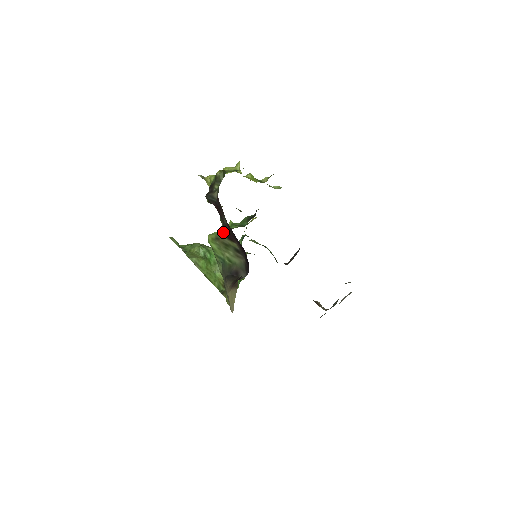
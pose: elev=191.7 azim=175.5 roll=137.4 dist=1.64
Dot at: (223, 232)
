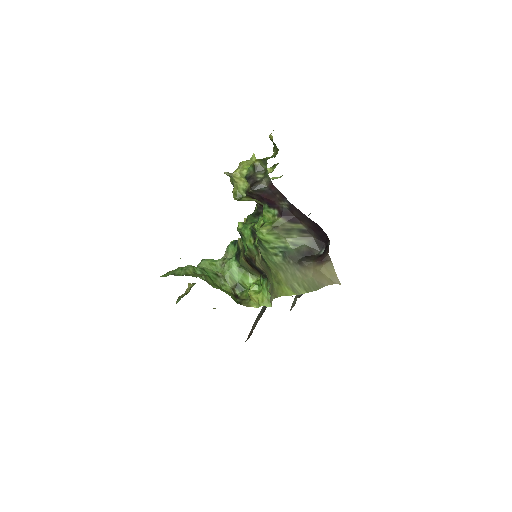
Dot at: (282, 218)
